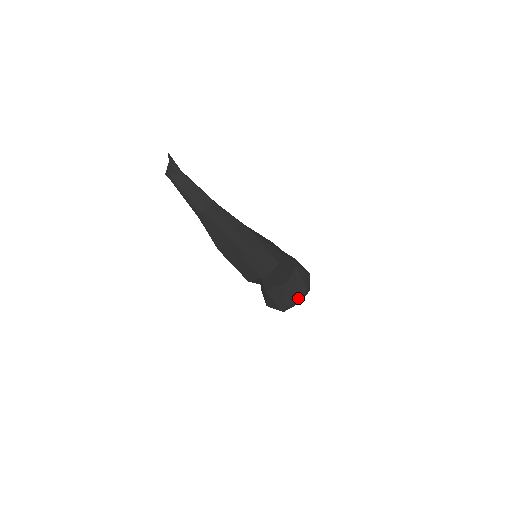
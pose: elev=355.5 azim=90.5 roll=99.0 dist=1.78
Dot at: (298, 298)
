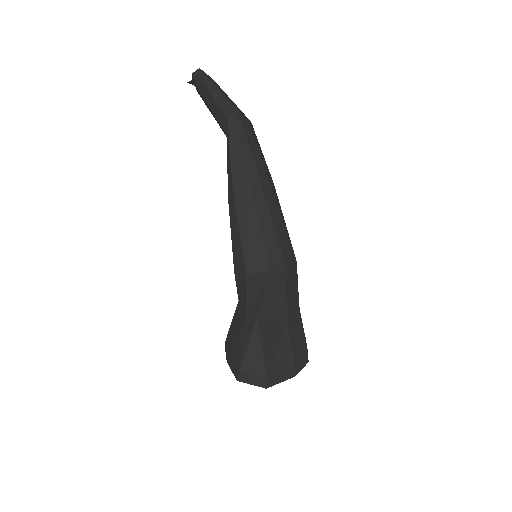
Dot at: (296, 361)
